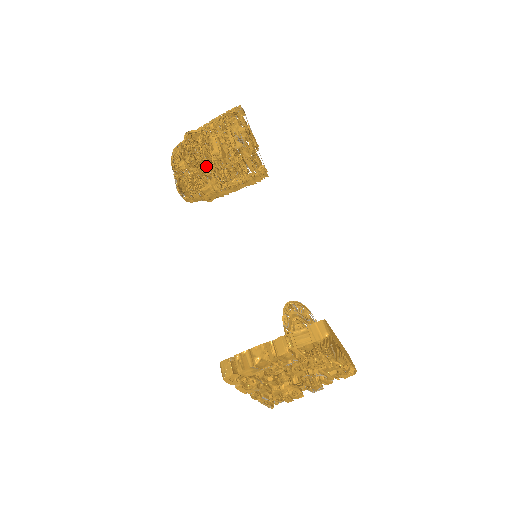
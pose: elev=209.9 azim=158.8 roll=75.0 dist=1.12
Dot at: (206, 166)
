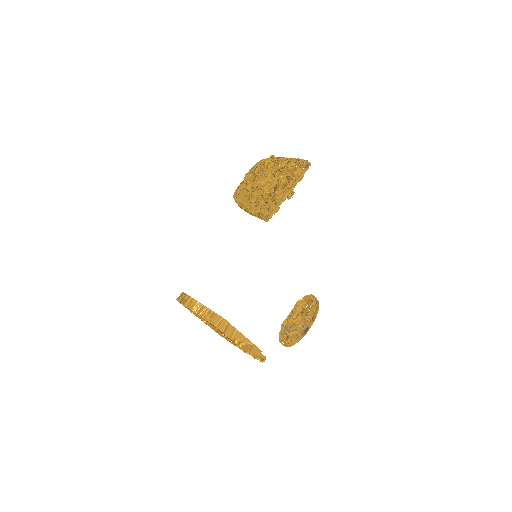
Dot at: (257, 187)
